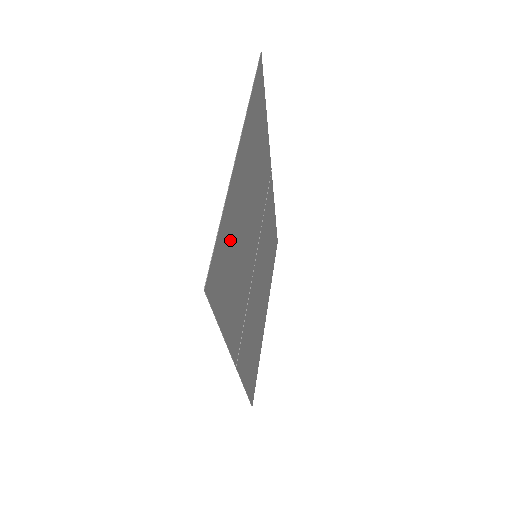
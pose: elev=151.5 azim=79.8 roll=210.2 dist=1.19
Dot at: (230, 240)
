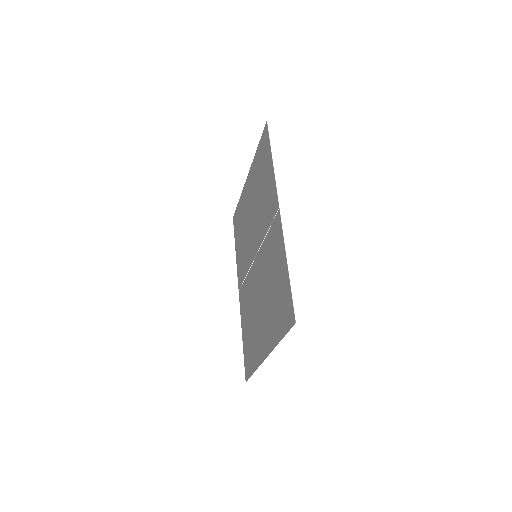
Dot at: (258, 169)
